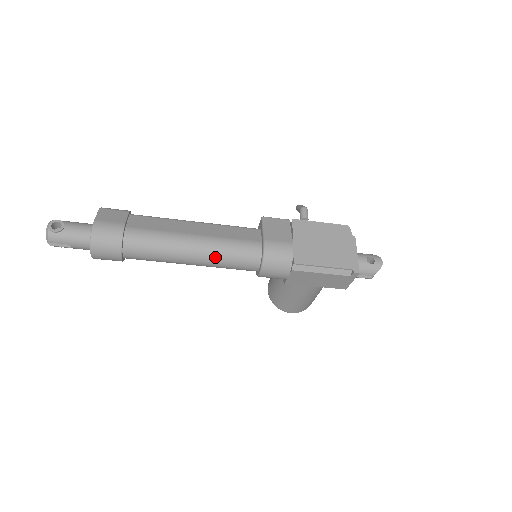
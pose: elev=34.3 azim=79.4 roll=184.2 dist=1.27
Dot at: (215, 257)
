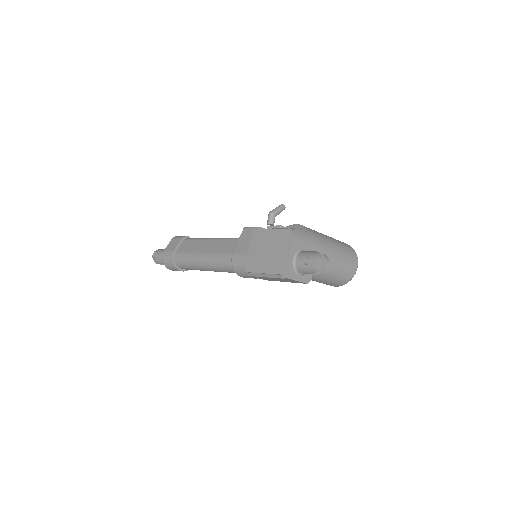
Dot at: (214, 268)
